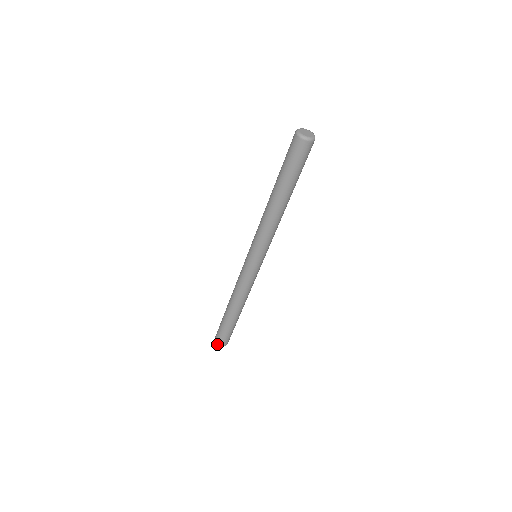
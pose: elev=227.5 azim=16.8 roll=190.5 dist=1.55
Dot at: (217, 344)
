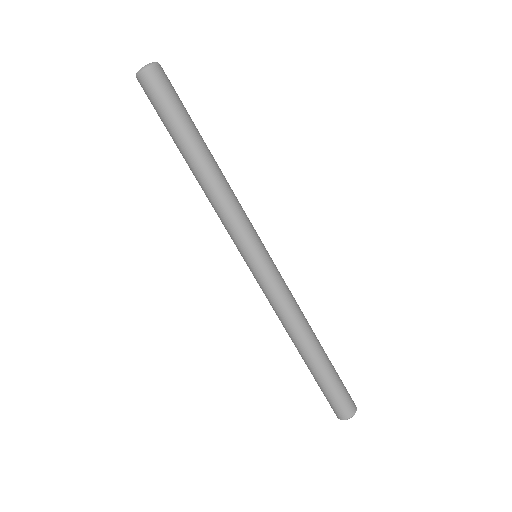
Dot at: (336, 415)
